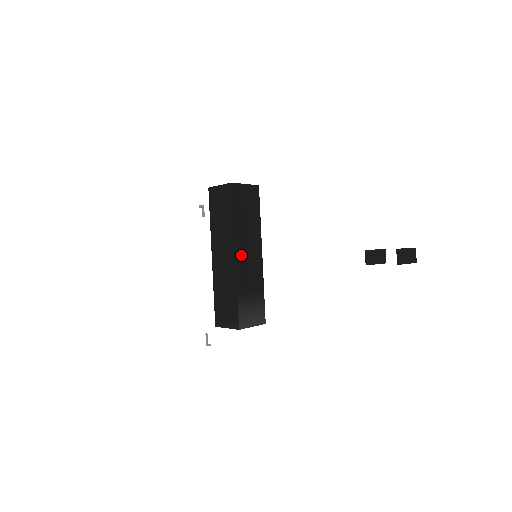
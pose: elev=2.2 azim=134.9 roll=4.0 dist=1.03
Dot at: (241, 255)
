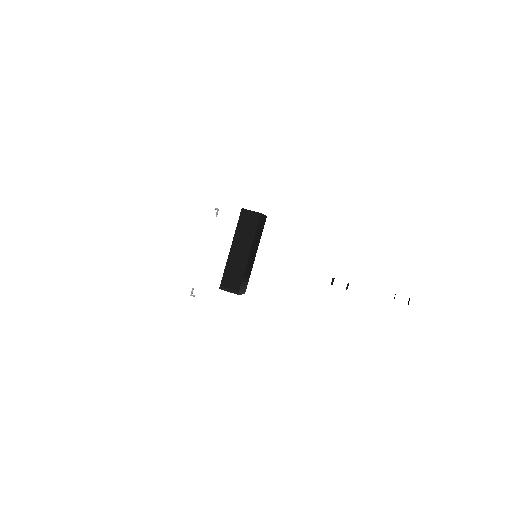
Dot at: (251, 254)
